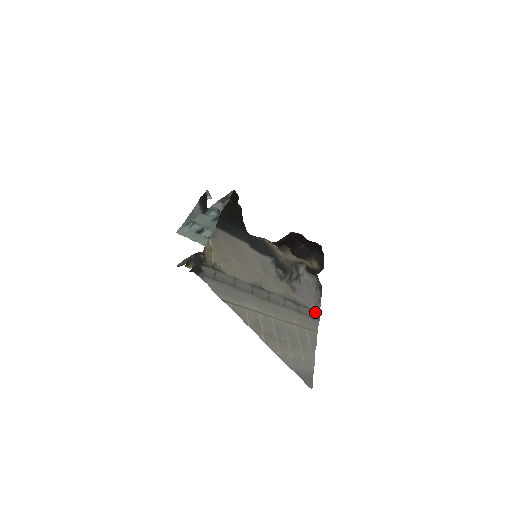
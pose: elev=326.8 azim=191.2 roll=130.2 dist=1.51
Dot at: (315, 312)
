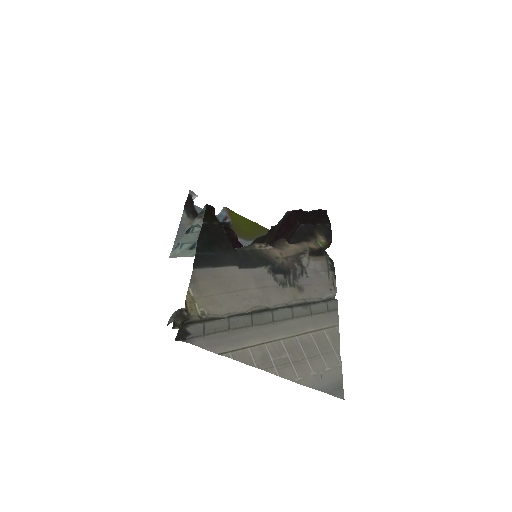
Dot at: (331, 302)
